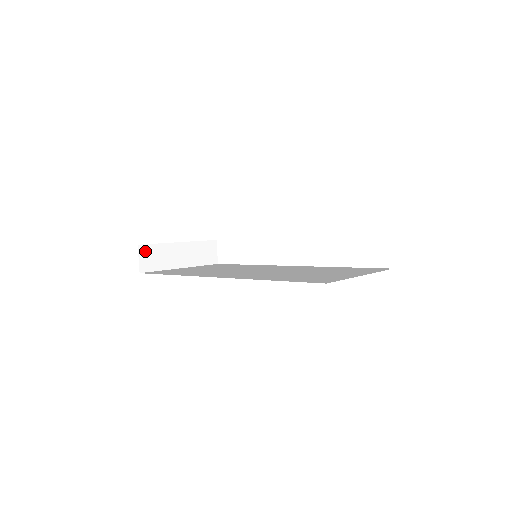
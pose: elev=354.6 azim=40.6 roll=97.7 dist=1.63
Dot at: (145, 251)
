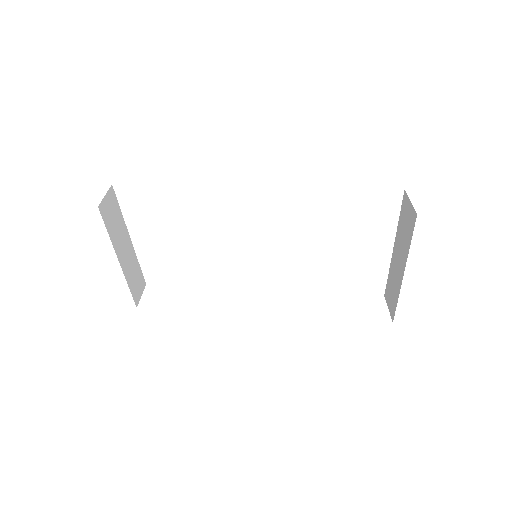
Dot at: (112, 199)
